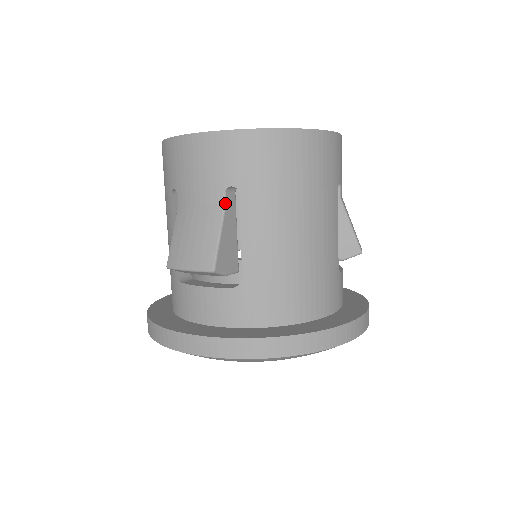
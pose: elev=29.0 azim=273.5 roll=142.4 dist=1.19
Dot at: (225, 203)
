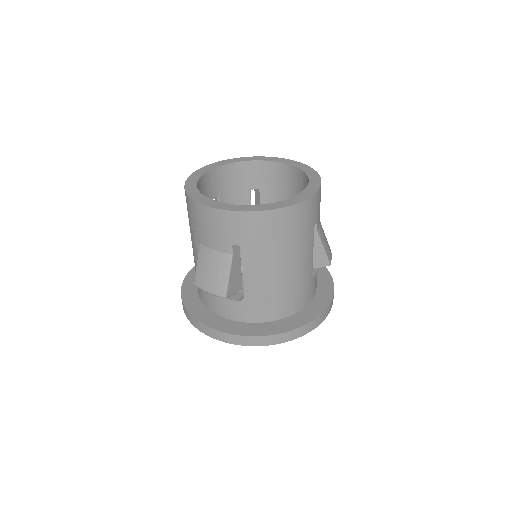
Dot at: (232, 254)
